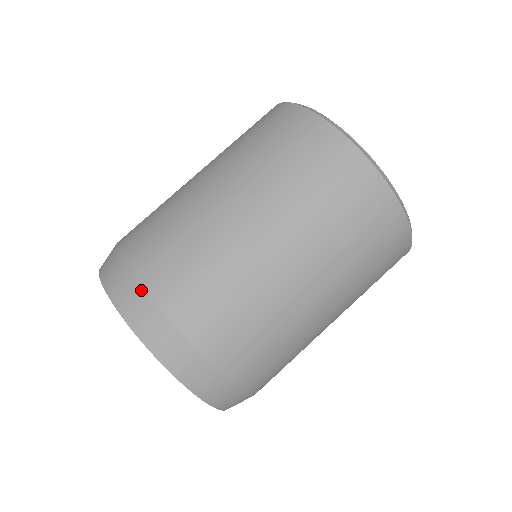
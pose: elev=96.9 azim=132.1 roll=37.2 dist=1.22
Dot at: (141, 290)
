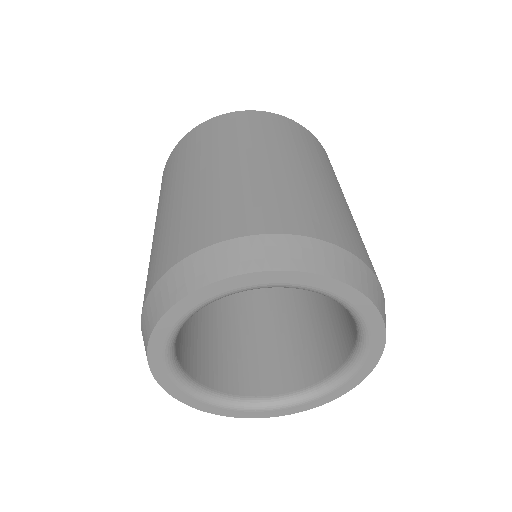
Dot at: (297, 237)
